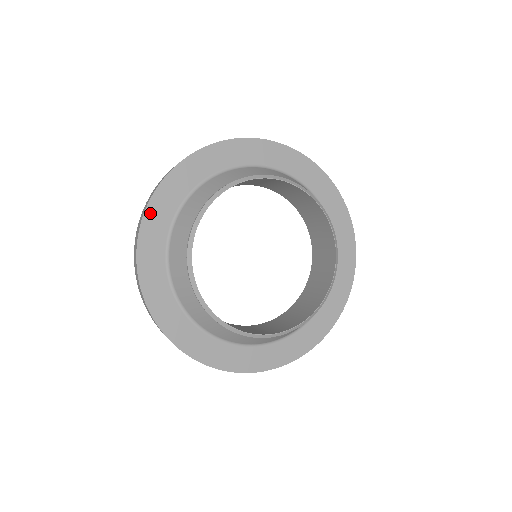
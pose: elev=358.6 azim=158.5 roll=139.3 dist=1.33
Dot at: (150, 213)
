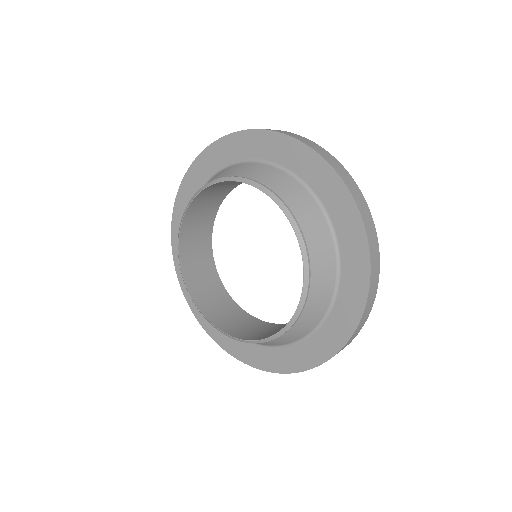
Dot at: (213, 149)
